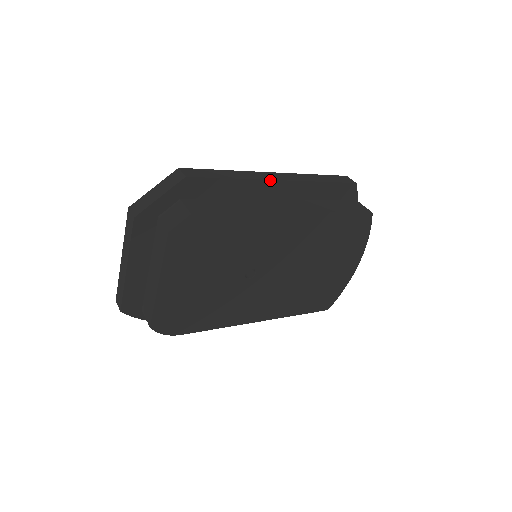
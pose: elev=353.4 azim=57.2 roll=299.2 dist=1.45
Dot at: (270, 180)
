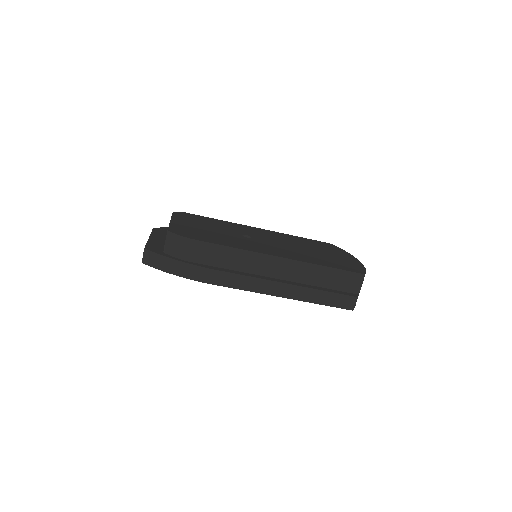
Dot at: occluded
